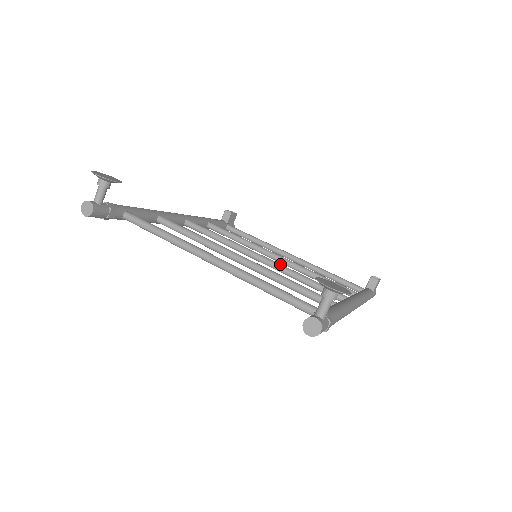
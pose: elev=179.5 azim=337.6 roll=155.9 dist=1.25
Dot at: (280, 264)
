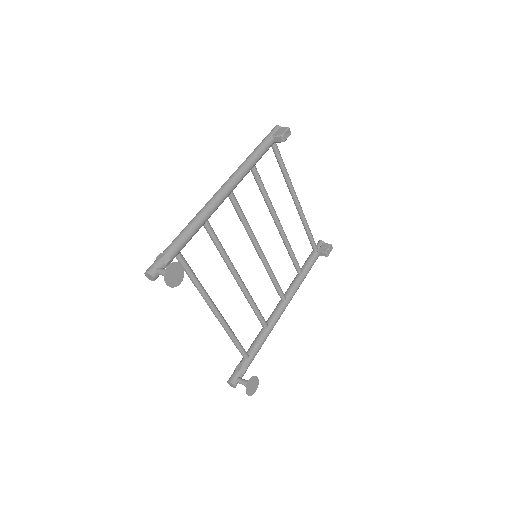
Dot at: (267, 264)
